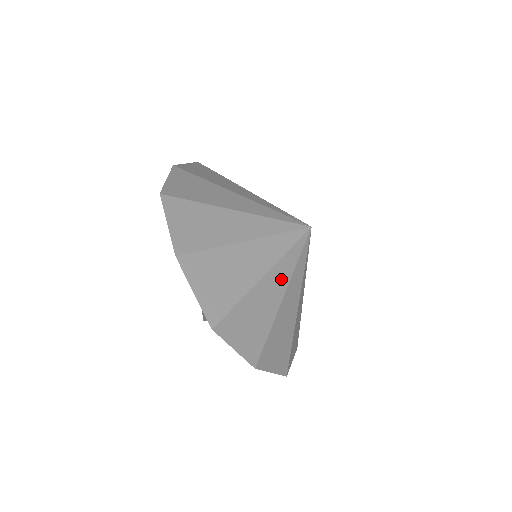
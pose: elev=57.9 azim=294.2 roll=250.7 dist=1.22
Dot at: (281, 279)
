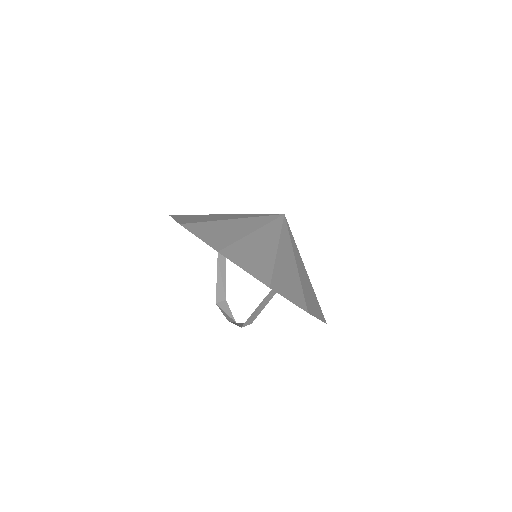
Dot at: (288, 250)
